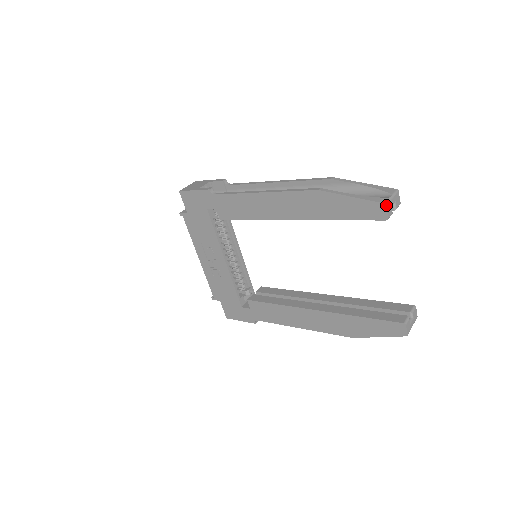
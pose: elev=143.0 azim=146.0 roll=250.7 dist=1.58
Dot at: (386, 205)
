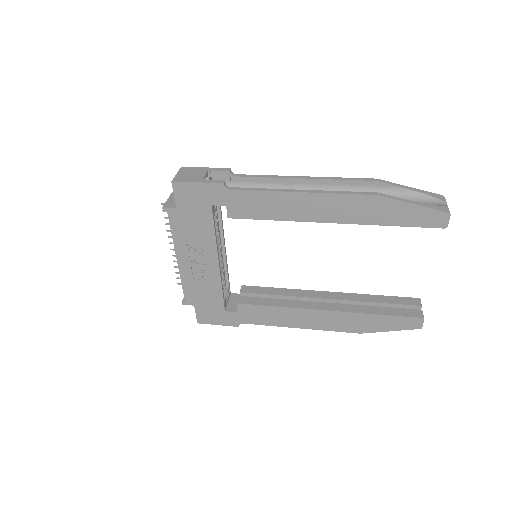
Dot at: (450, 214)
